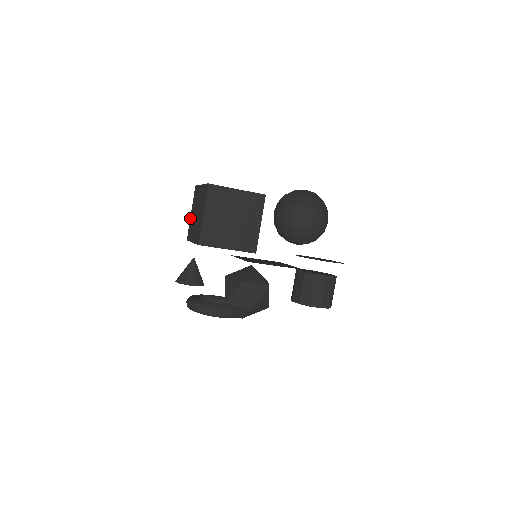
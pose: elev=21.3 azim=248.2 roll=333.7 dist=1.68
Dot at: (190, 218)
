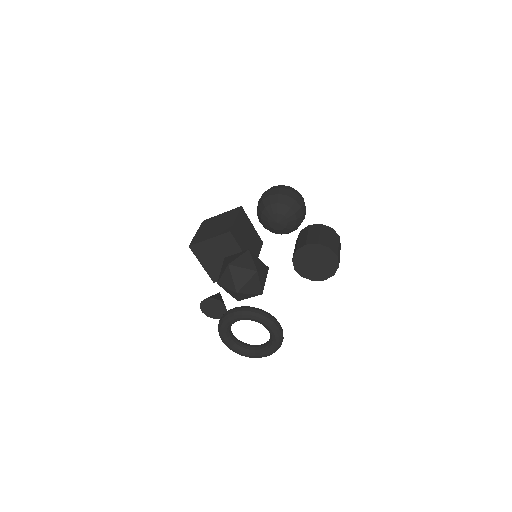
Dot at: occluded
